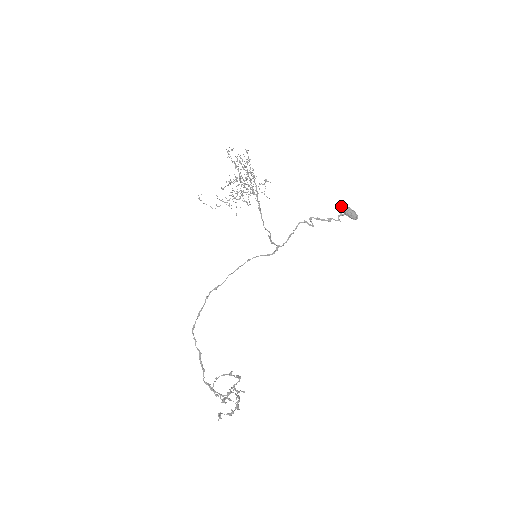
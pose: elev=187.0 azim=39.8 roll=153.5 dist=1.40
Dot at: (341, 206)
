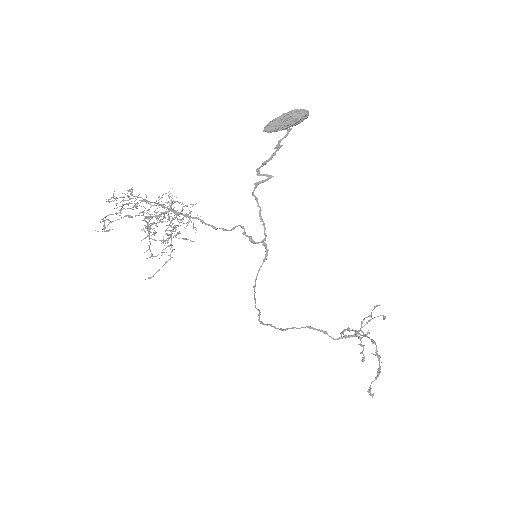
Dot at: (271, 131)
